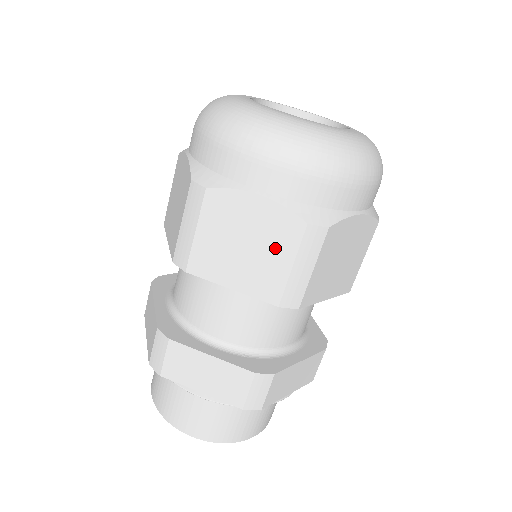
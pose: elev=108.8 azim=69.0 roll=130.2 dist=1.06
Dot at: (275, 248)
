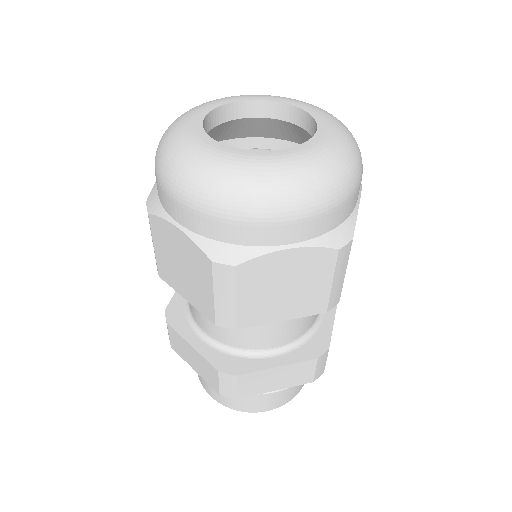
Dot at: (314, 278)
